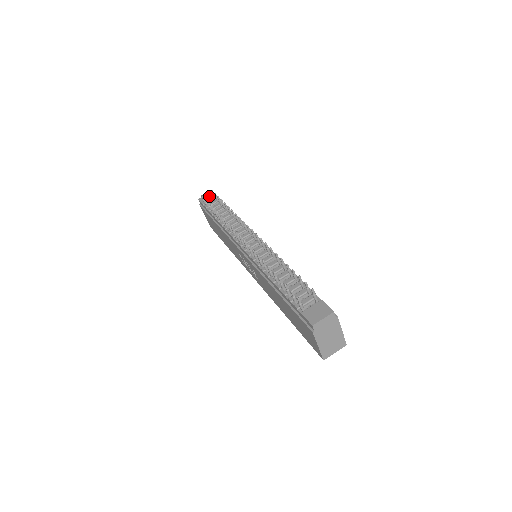
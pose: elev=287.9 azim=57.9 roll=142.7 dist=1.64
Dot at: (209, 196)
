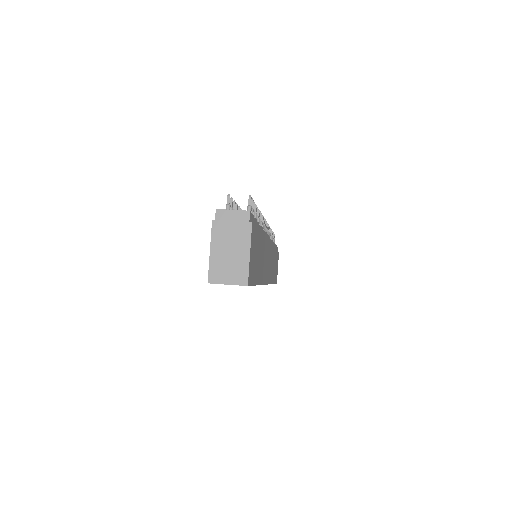
Dot at: occluded
